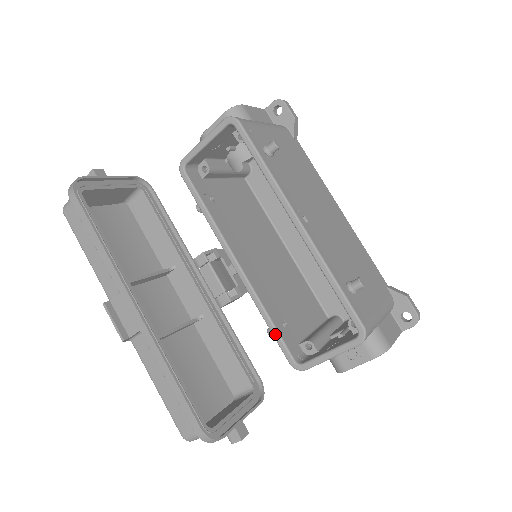
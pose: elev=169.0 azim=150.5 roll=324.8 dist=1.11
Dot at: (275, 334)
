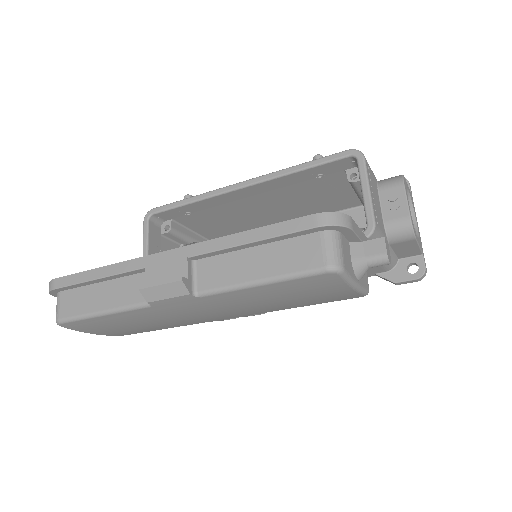
Dot at: occluded
